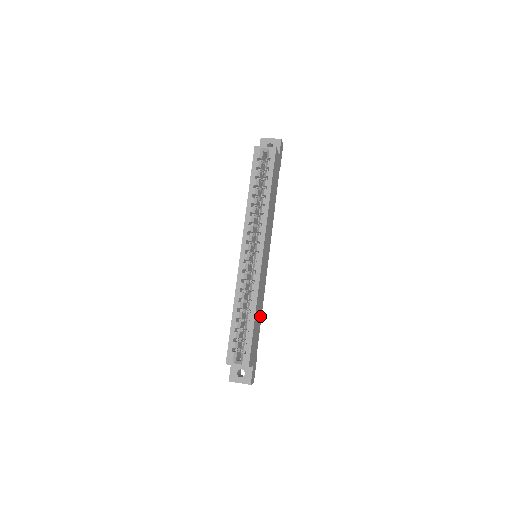
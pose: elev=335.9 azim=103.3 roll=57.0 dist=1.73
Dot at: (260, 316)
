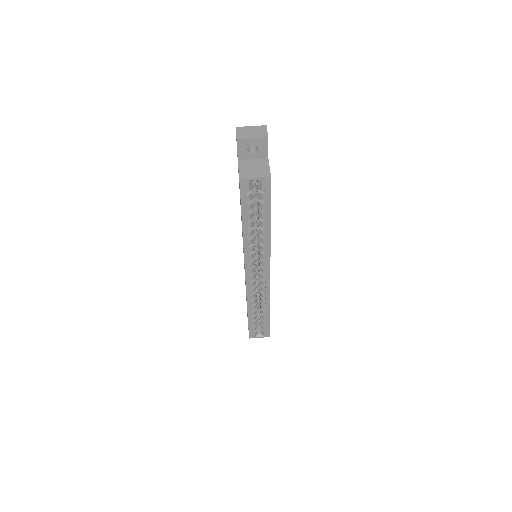
Dot at: occluded
